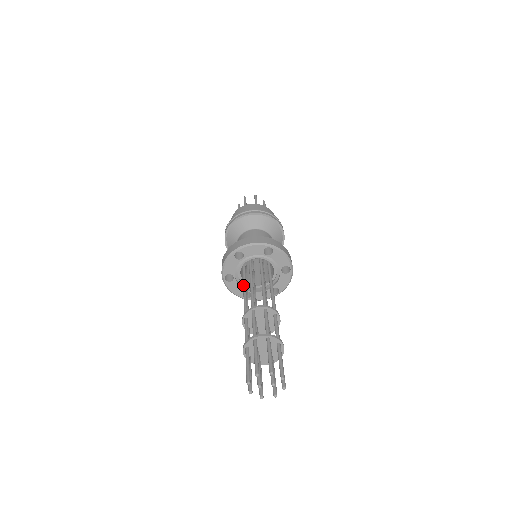
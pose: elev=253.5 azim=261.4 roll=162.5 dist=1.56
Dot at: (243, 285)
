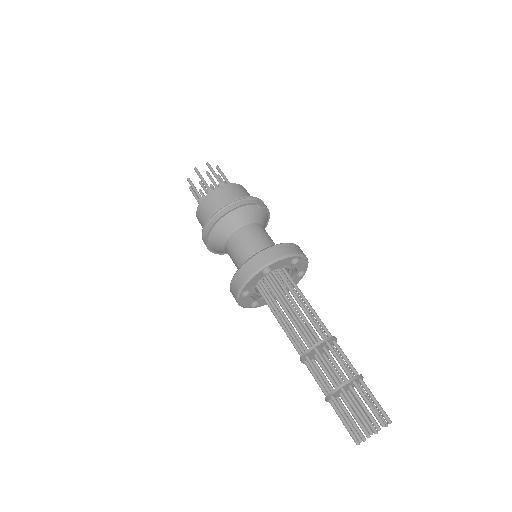
Dot at: occluded
